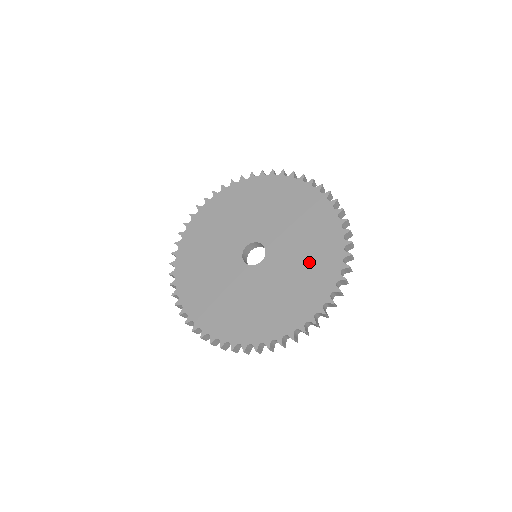
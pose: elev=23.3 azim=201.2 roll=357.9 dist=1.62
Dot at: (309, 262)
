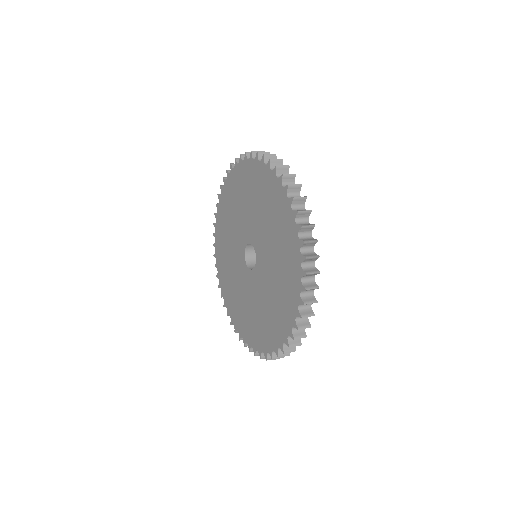
Dot at: (274, 304)
